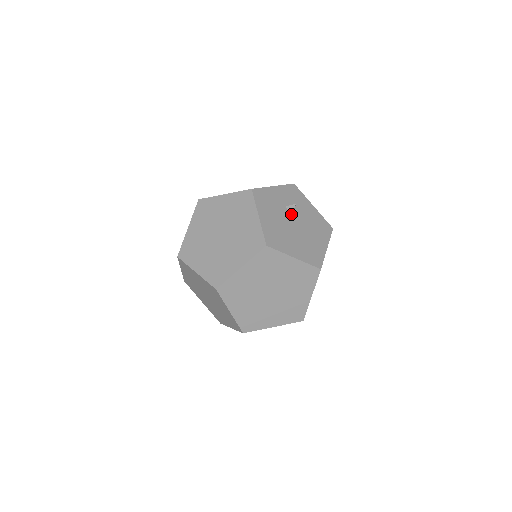
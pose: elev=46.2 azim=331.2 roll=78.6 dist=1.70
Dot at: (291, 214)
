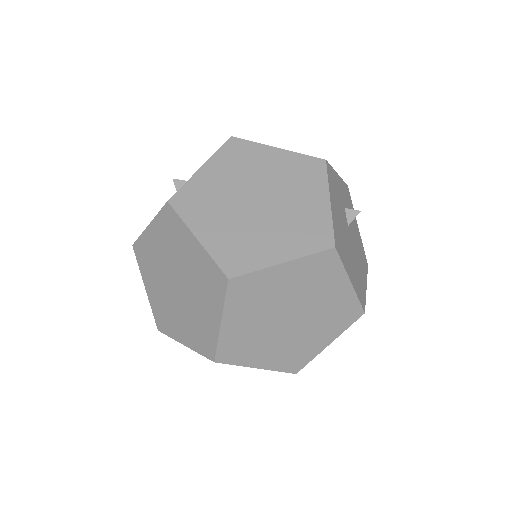
Dot at: (349, 221)
